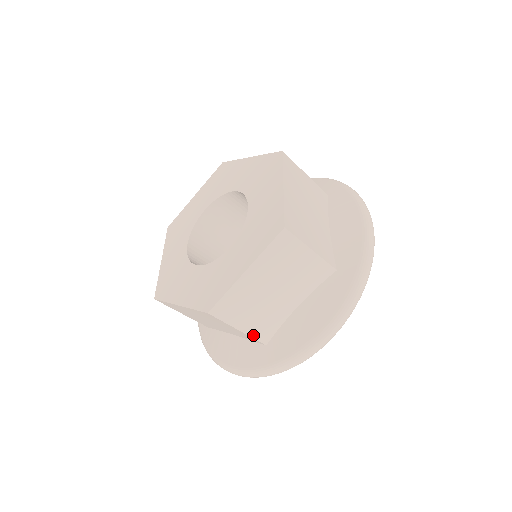
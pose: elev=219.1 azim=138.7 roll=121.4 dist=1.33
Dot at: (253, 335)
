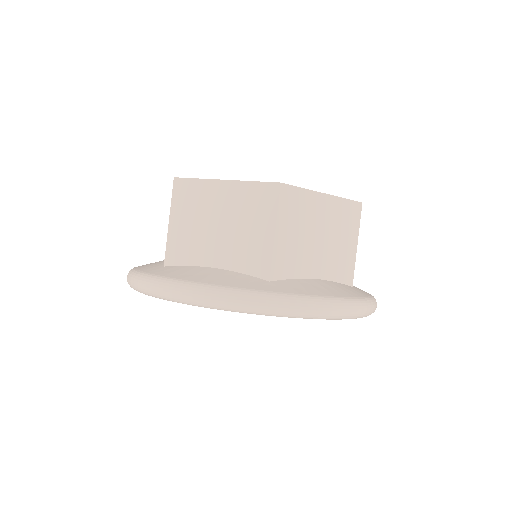
Dot at: (169, 242)
